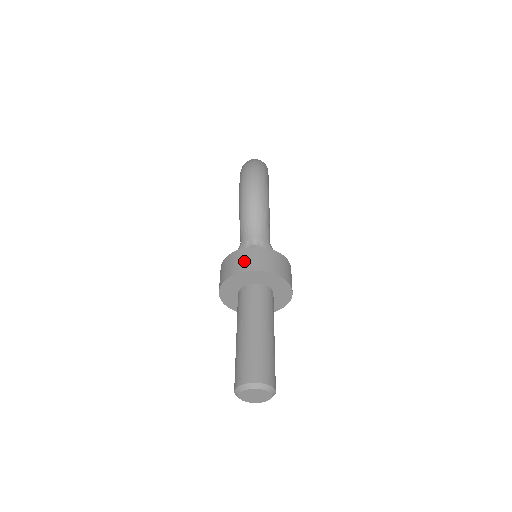
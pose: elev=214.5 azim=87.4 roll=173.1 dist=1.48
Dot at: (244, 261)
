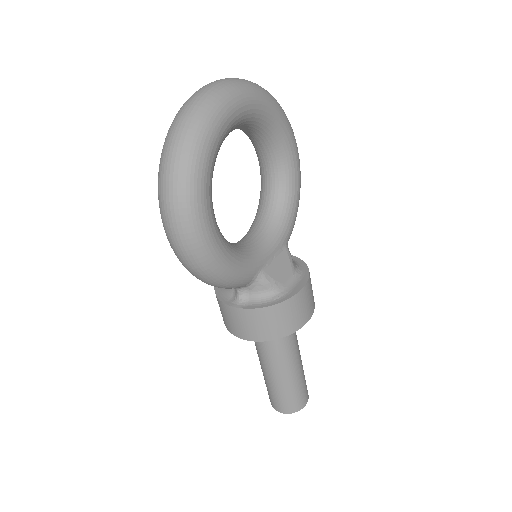
Dot at: (230, 322)
